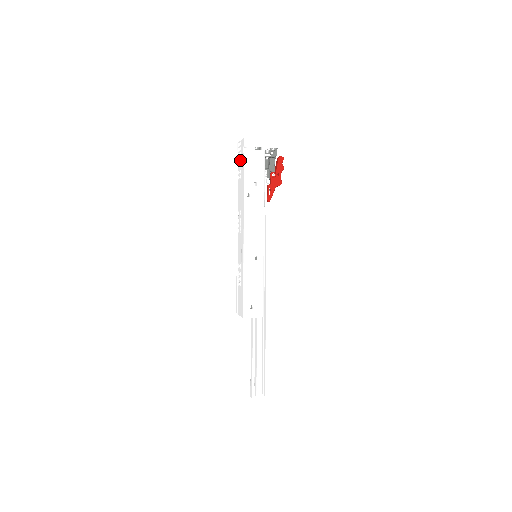
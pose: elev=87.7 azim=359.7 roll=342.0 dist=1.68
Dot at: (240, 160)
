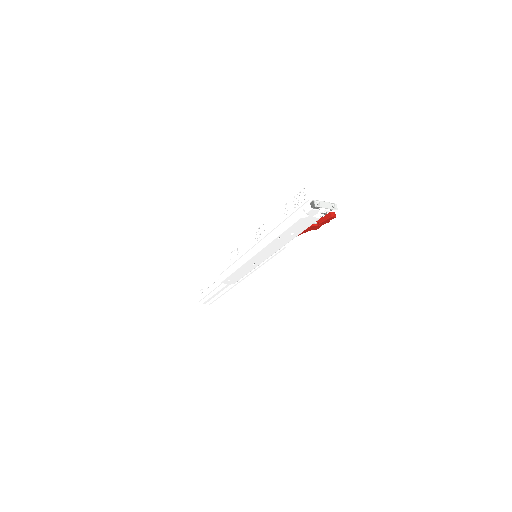
Dot at: (294, 207)
